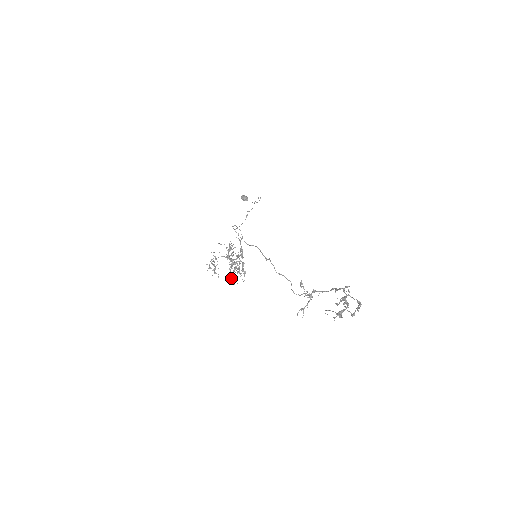
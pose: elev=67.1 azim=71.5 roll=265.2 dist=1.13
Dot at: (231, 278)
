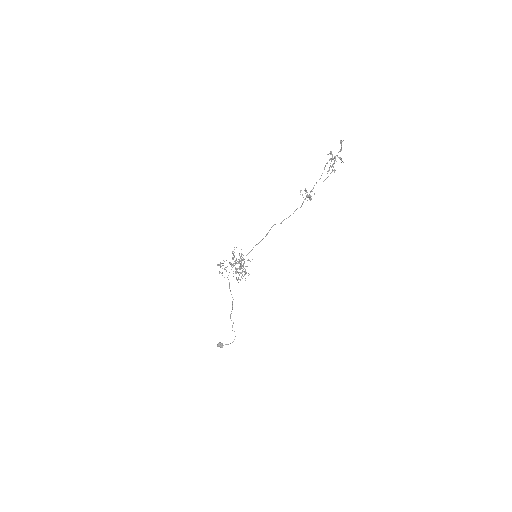
Dot at: (240, 260)
